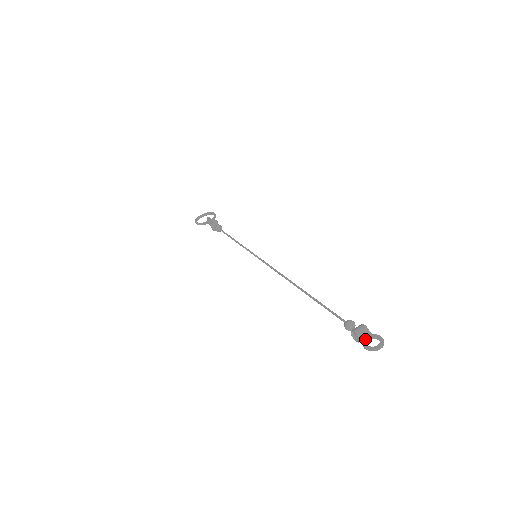
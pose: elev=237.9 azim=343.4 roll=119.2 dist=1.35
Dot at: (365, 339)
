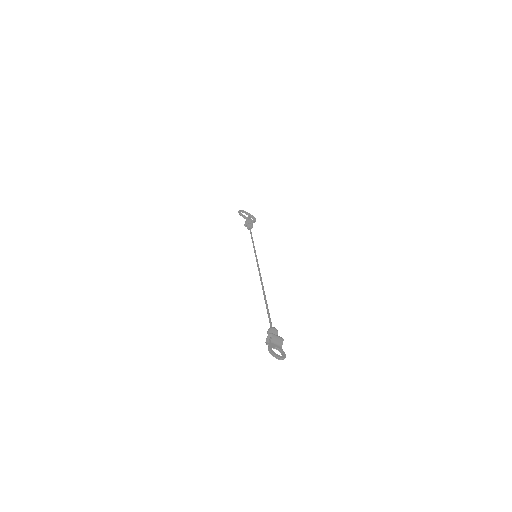
Dot at: (274, 345)
